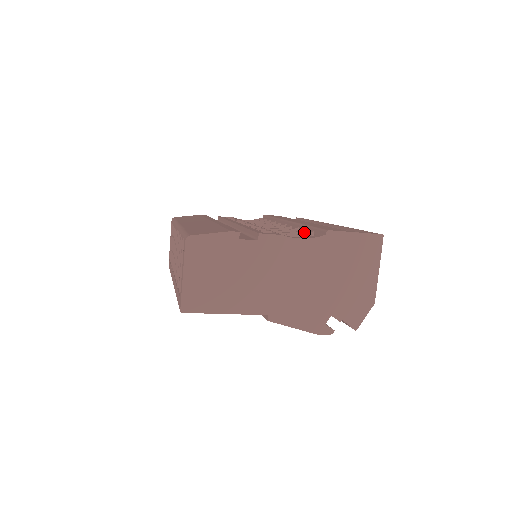
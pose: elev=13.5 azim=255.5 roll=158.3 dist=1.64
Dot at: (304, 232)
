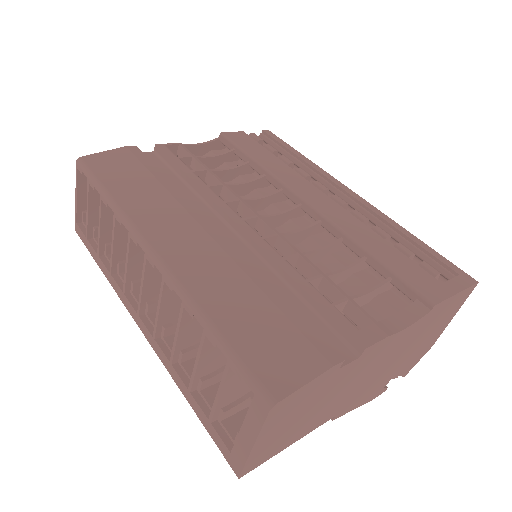
Dot at: (363, 262)
